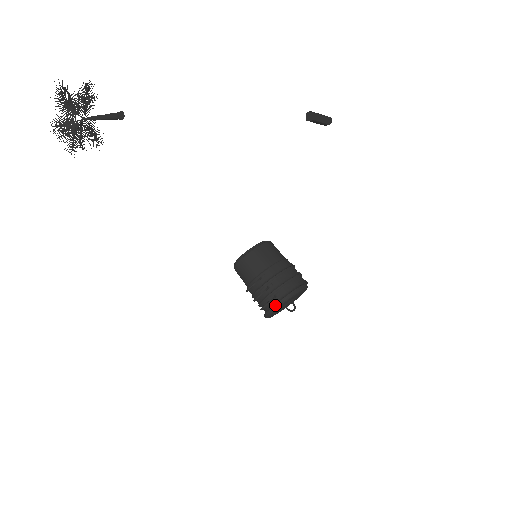
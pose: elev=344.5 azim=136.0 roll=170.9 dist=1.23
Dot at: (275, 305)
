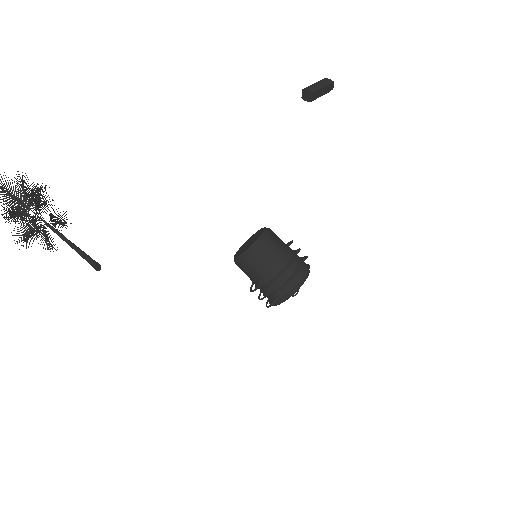
Dot at: (280, 302)
